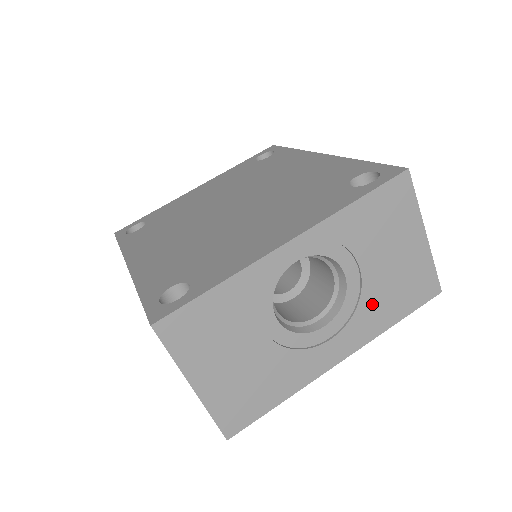
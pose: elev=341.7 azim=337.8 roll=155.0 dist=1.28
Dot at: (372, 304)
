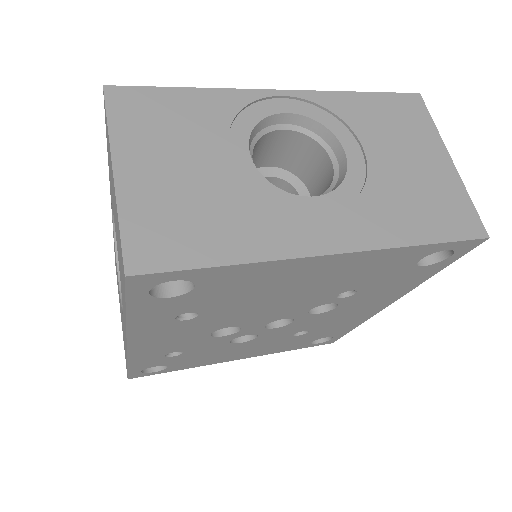
Dot at: (383, 201)
